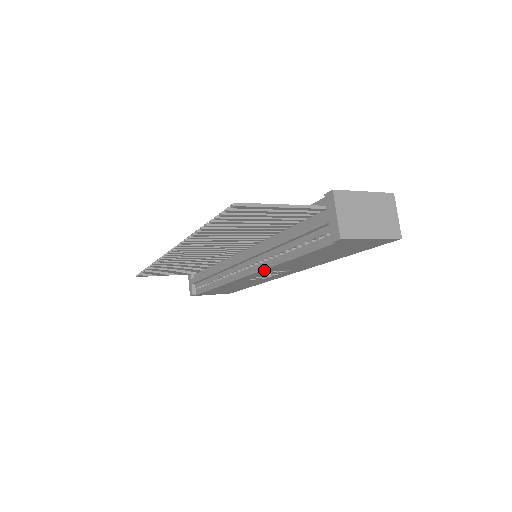
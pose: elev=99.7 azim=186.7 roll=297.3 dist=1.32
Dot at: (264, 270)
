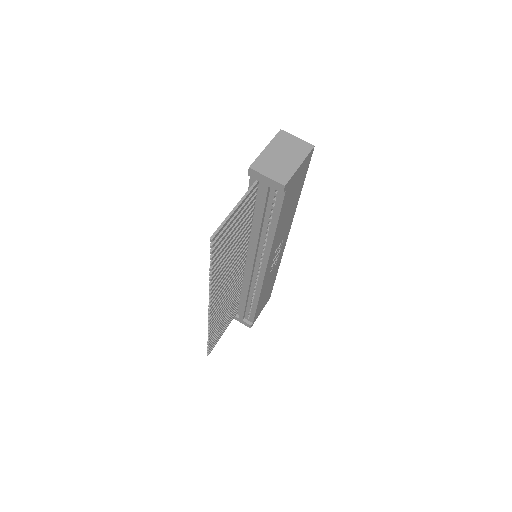
Dot at: (270, 256)
